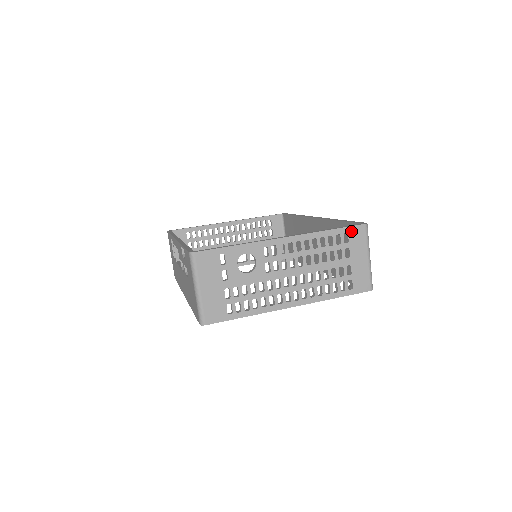
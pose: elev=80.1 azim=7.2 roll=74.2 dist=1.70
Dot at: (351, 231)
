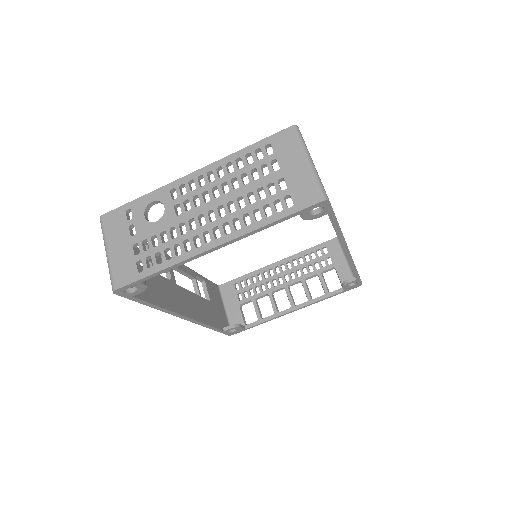
Dot at: (274, 140)
